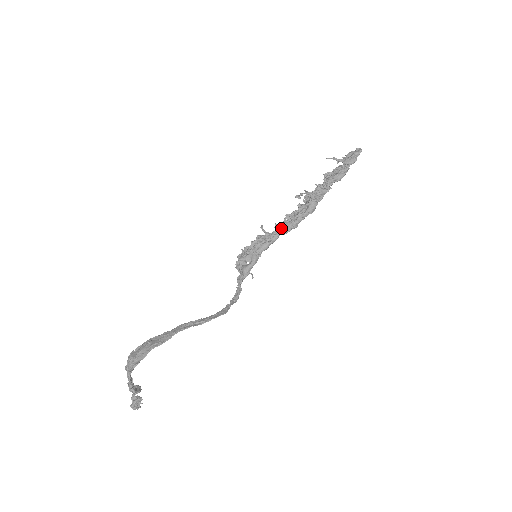
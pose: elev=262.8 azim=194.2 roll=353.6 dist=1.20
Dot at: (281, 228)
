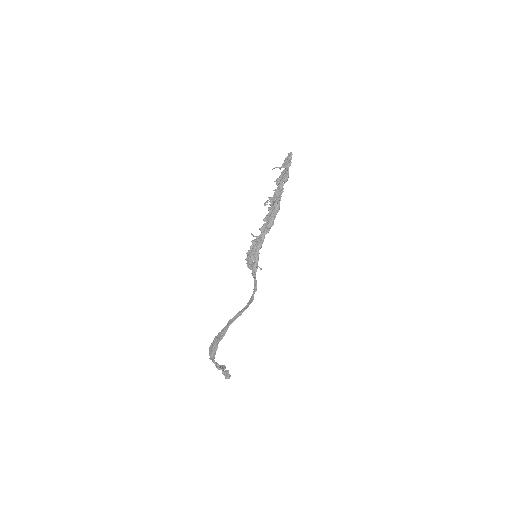
Dot at: (264, 229)
